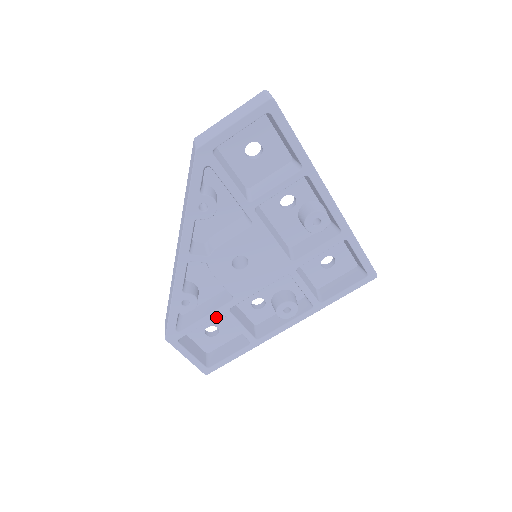
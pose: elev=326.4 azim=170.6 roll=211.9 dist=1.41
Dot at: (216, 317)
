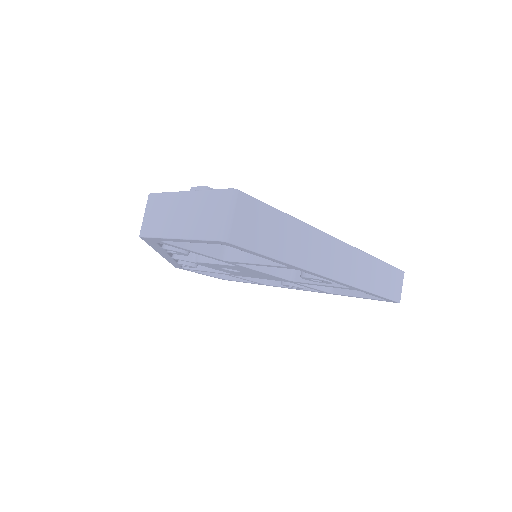
Dot at: occluded
